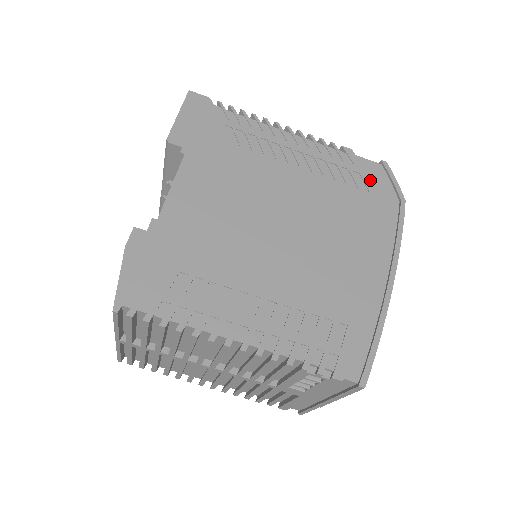
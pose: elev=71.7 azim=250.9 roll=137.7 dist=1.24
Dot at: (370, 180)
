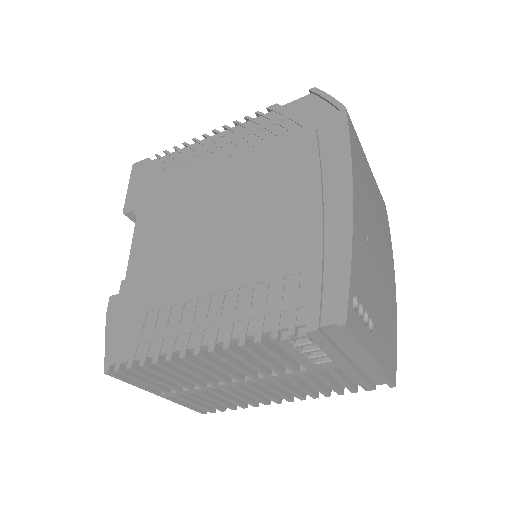
Dot at: (303, 116)
